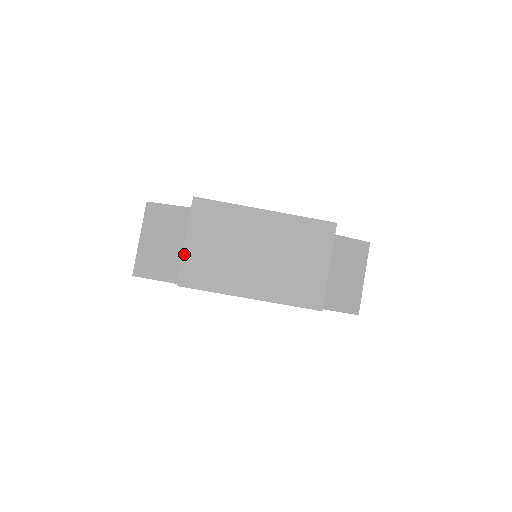
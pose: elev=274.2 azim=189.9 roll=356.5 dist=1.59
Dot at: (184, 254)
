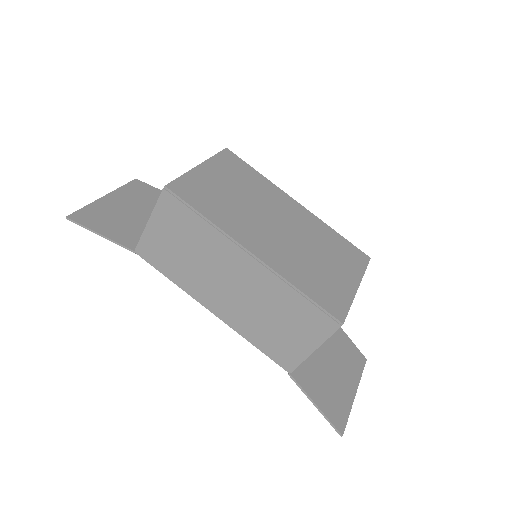
Dot at: (191, 172)
